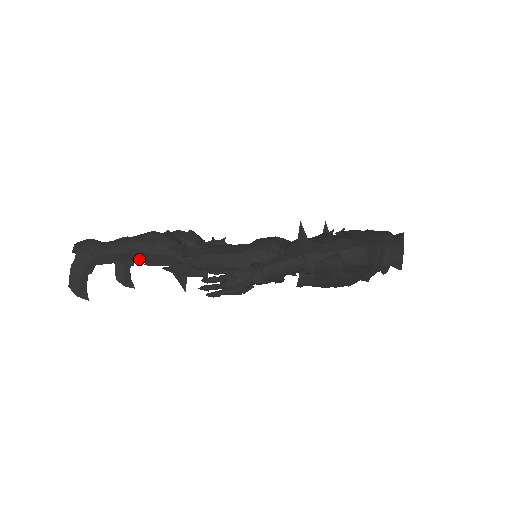
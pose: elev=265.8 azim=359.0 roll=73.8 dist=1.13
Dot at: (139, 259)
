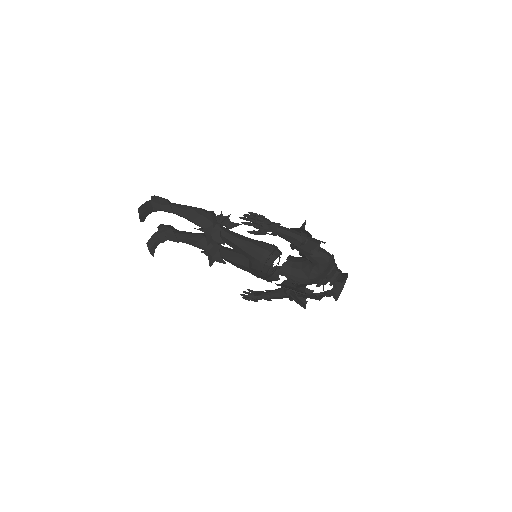
Dot at: (190, 218)
